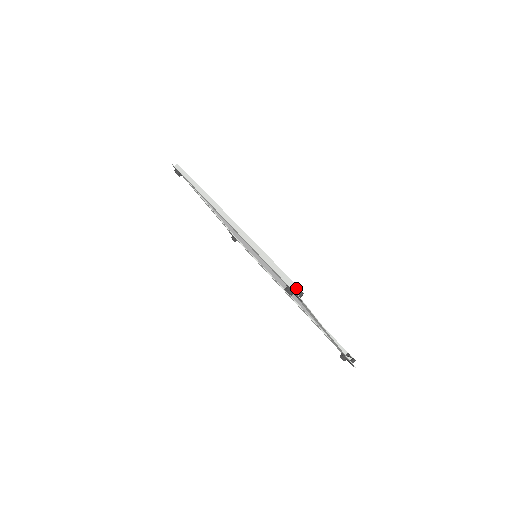
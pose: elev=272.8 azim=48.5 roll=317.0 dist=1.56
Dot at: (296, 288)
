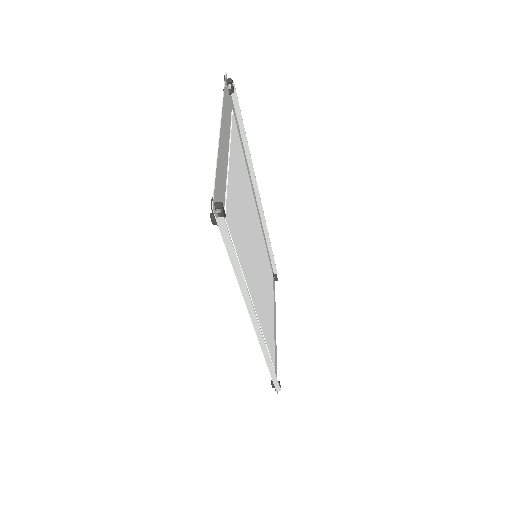
Dot at: occluded
